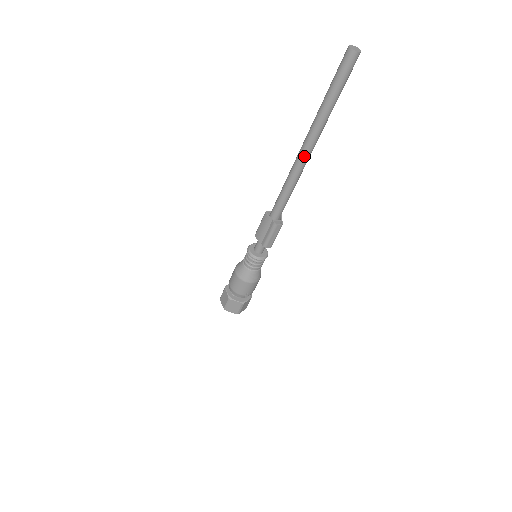
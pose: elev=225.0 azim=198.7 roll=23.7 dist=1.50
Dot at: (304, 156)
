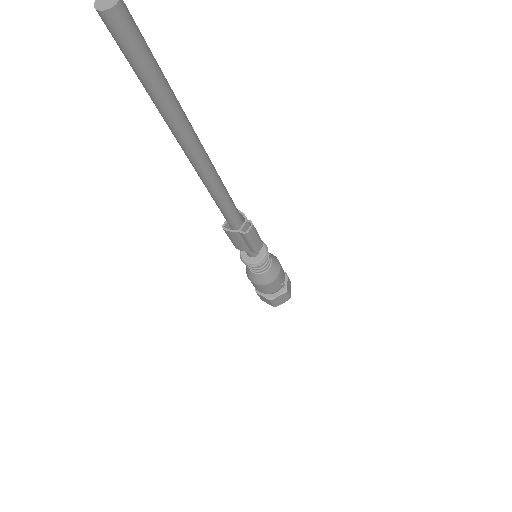
Dot at: (201, 164)
